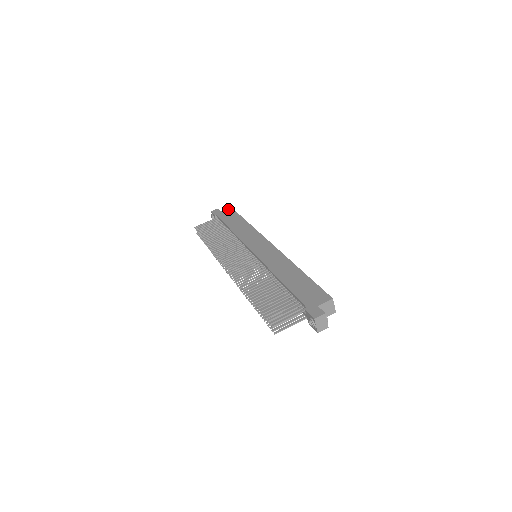
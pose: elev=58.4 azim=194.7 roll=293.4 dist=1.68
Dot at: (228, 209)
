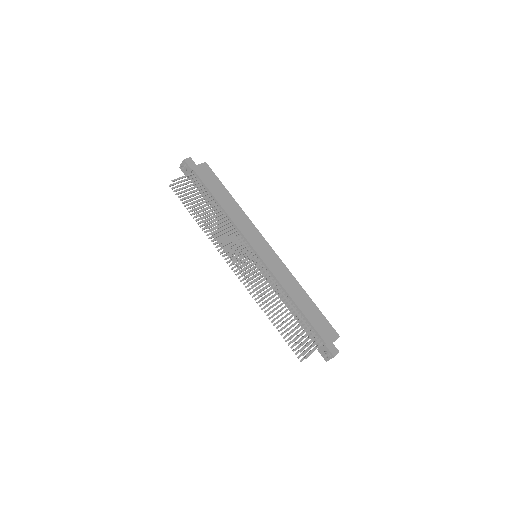
Dot at: (205, 165)
